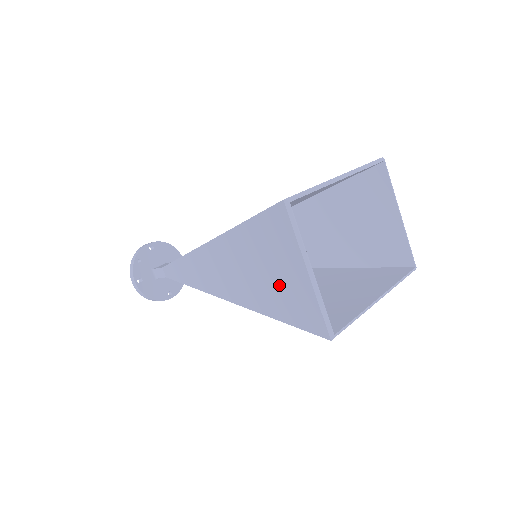
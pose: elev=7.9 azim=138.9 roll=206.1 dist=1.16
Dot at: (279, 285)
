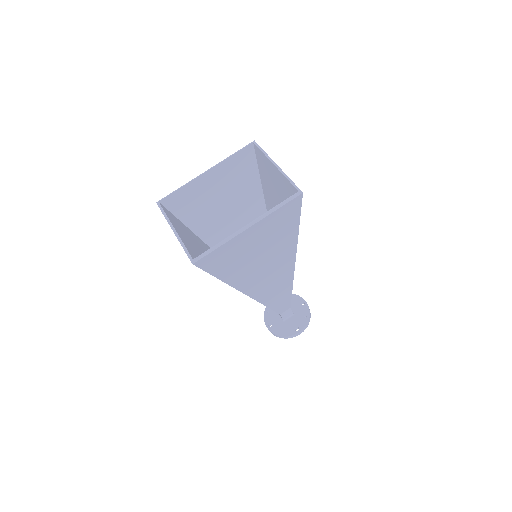
Dot at: occluded
